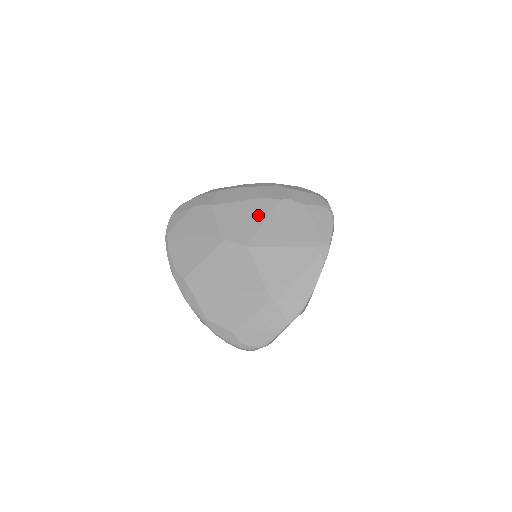
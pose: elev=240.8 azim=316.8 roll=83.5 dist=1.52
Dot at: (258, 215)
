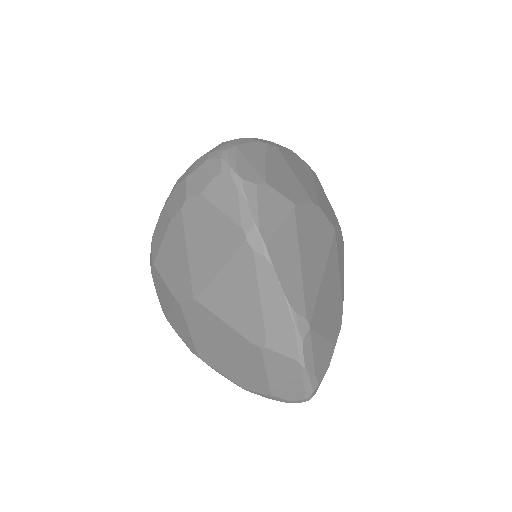
Dot at: (179, 248)
